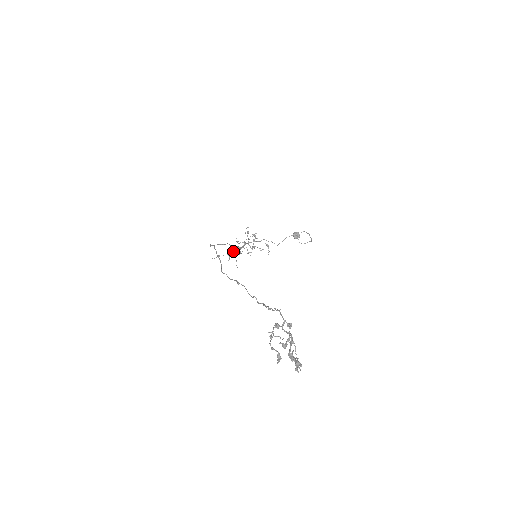
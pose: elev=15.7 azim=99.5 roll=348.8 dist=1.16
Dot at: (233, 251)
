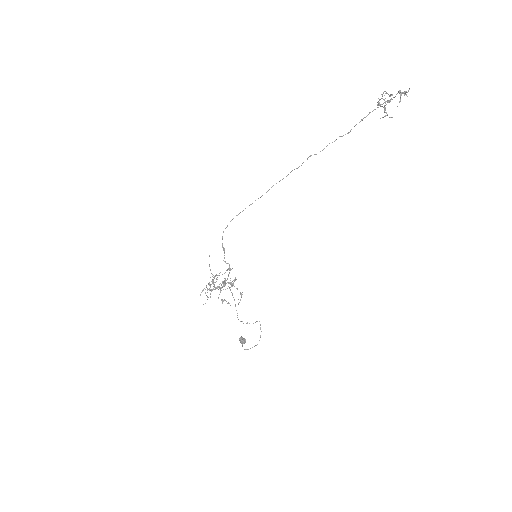
Dot at: (208, 289)
